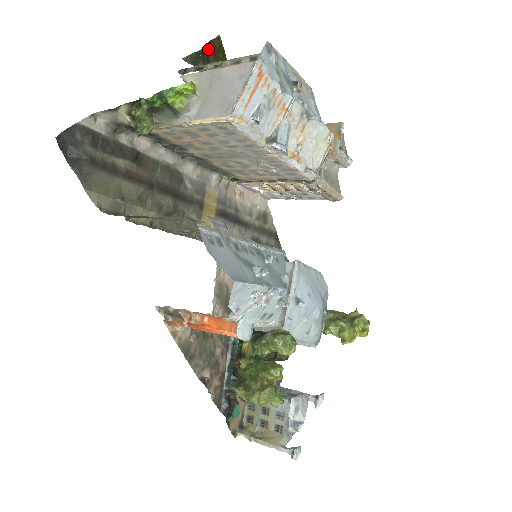
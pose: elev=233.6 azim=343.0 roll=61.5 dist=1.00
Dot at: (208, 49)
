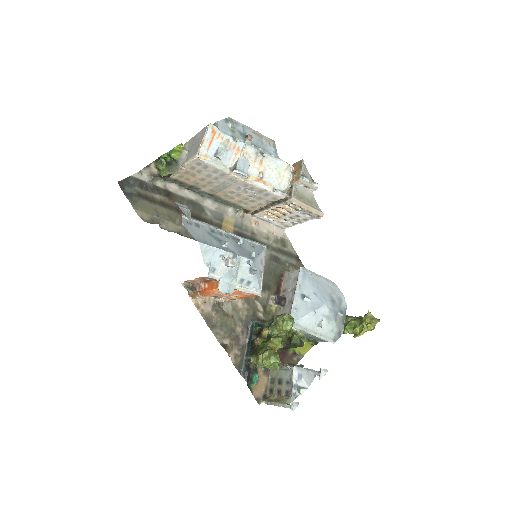
Dot at: occluded
